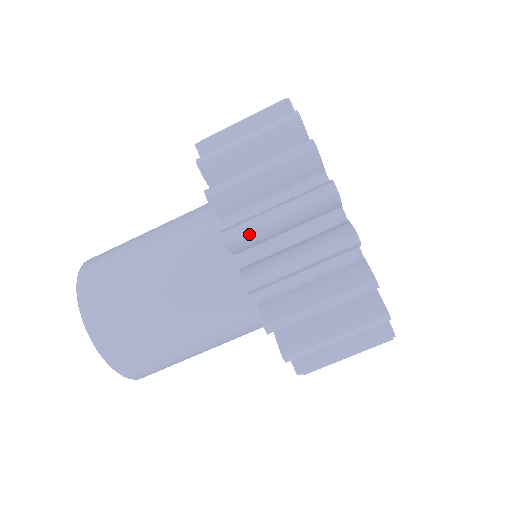
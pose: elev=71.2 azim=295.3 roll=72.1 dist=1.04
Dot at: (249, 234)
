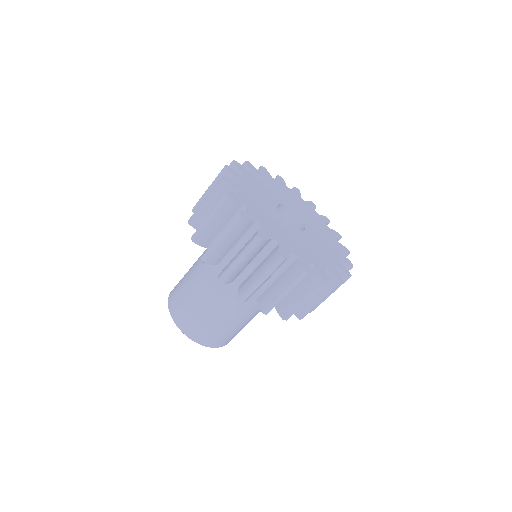
Dot at: (201, 233)
